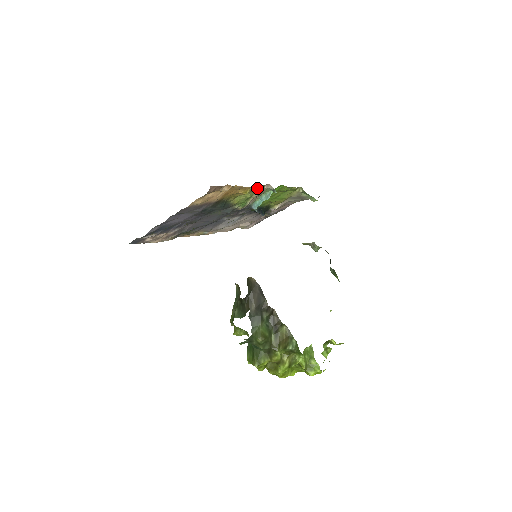
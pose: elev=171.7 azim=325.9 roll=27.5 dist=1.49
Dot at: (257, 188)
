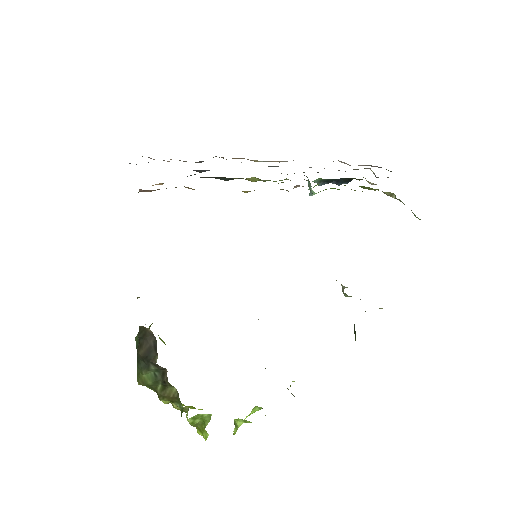
Dot at: occluded
